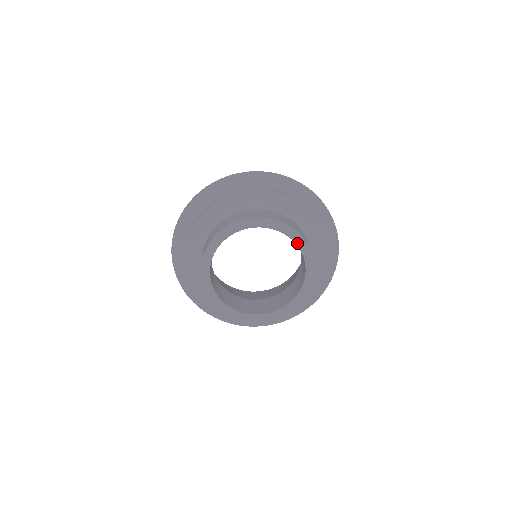
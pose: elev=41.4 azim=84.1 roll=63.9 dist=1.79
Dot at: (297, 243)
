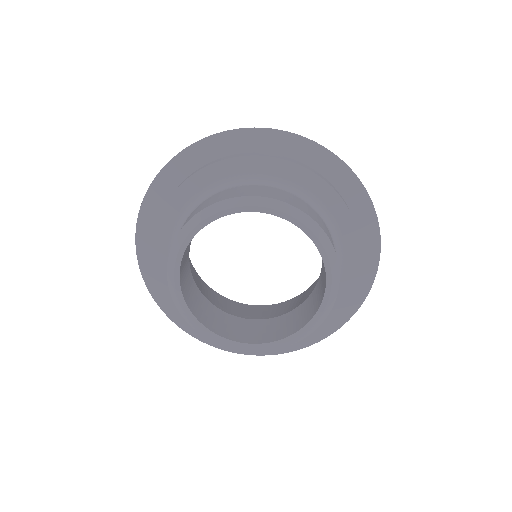
Dot at: (327, 290)
